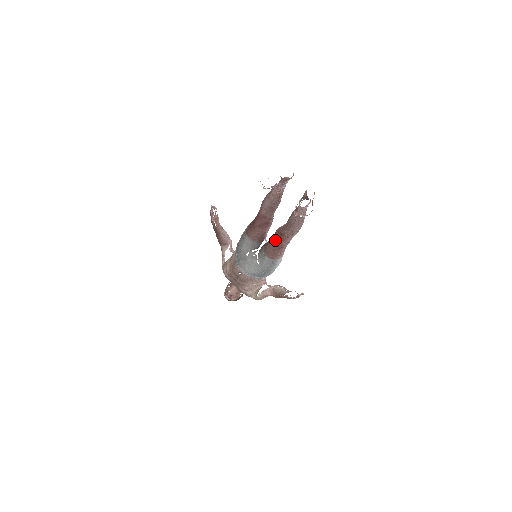
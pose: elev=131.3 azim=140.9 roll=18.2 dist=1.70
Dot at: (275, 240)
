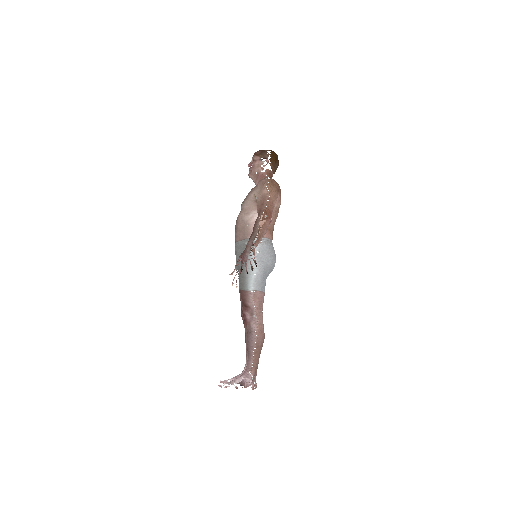
Dot at: occluded
